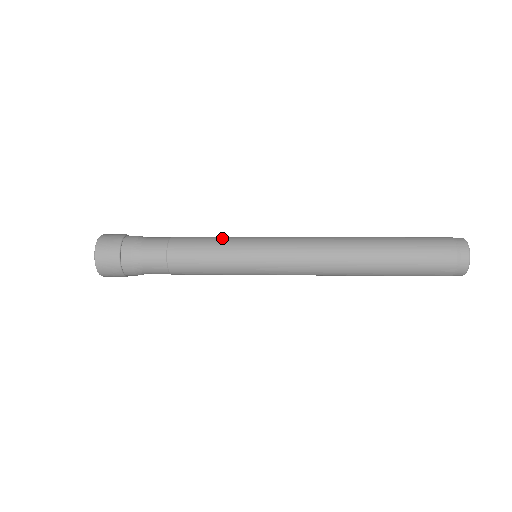
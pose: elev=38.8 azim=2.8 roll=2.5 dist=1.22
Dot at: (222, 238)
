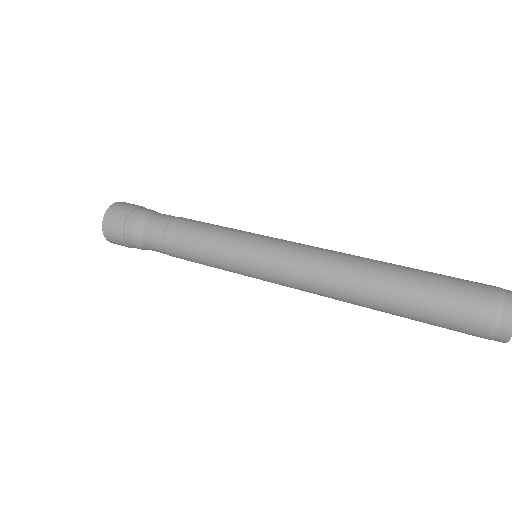
Dot at: occluded
